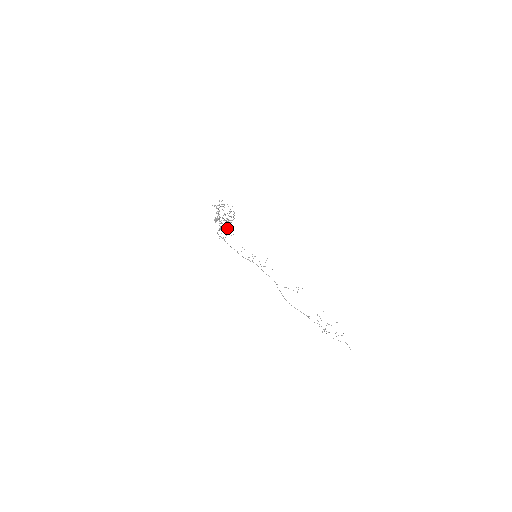
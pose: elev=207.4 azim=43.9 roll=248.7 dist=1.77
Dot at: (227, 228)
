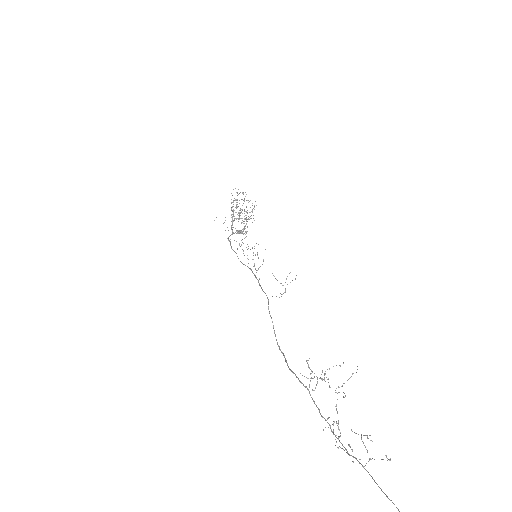
Dot at: occluded
